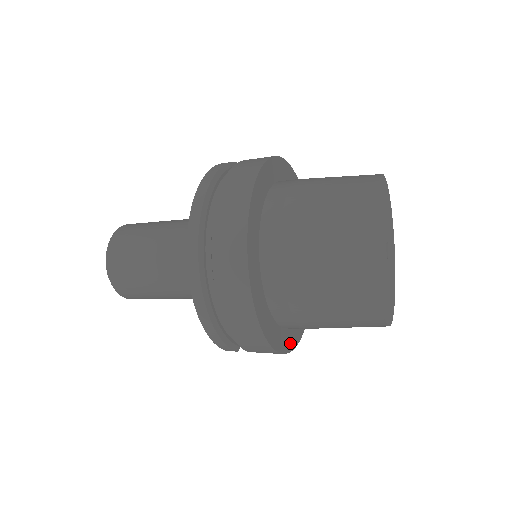
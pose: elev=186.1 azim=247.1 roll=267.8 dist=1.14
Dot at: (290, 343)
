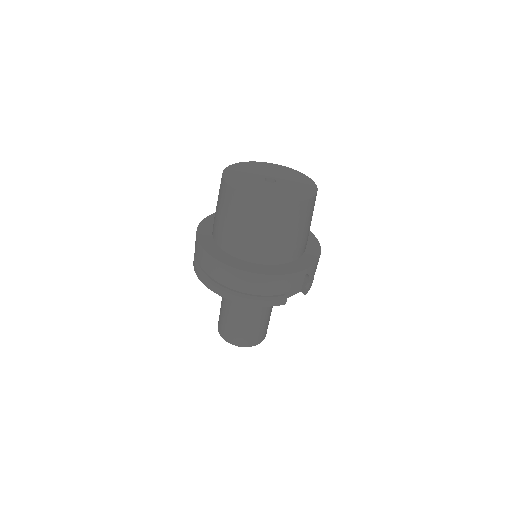
Dot at: (303, 266)
